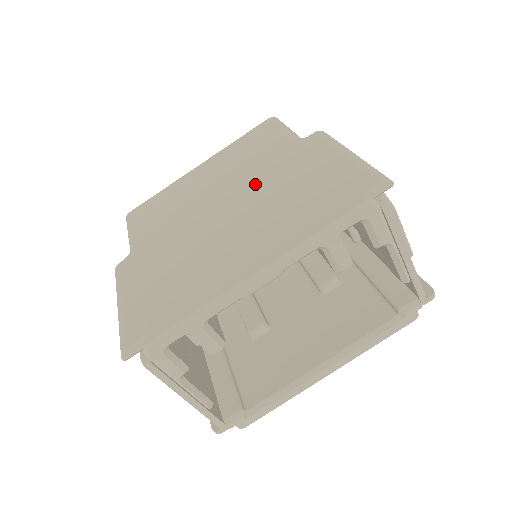
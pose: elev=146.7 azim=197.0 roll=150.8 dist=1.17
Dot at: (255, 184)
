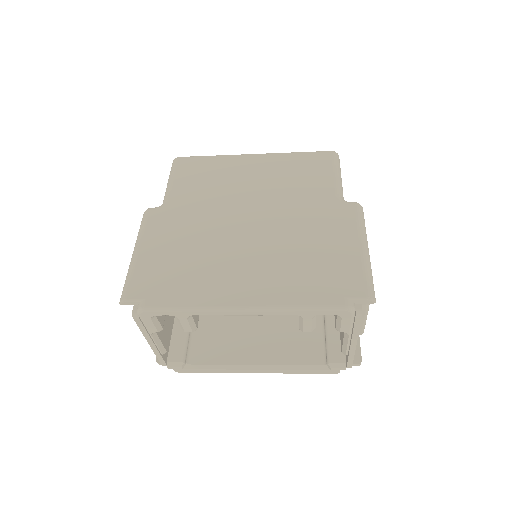
Dot at: (285, 218)
